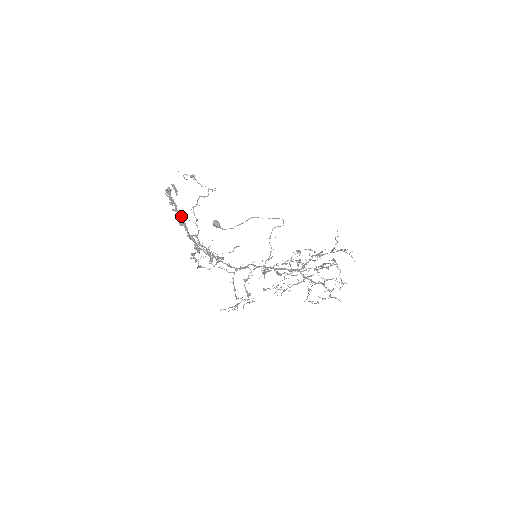
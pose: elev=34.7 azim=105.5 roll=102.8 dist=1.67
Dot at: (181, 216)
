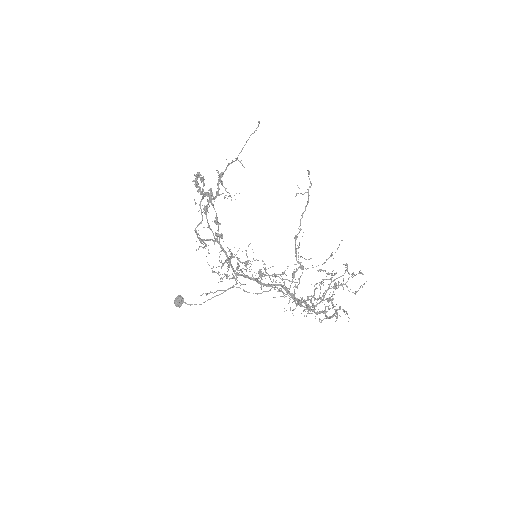
Dot at: occluded
